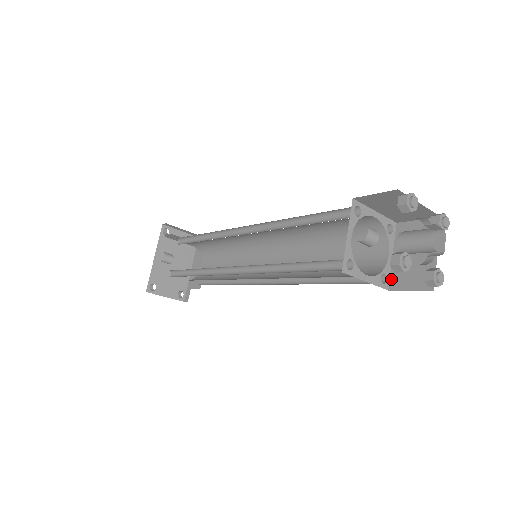
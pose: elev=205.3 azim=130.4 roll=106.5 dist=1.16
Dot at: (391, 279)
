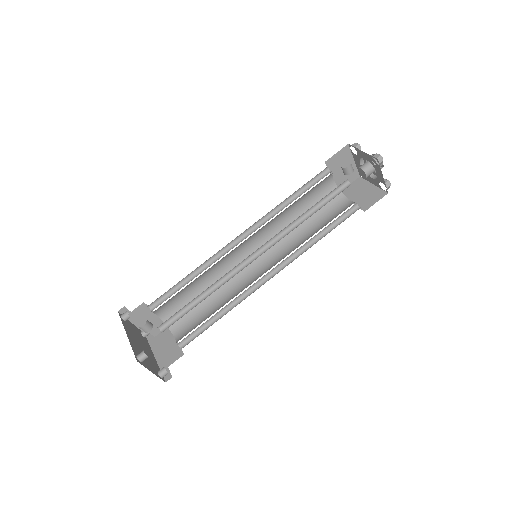
Dot at: (361, 208)
